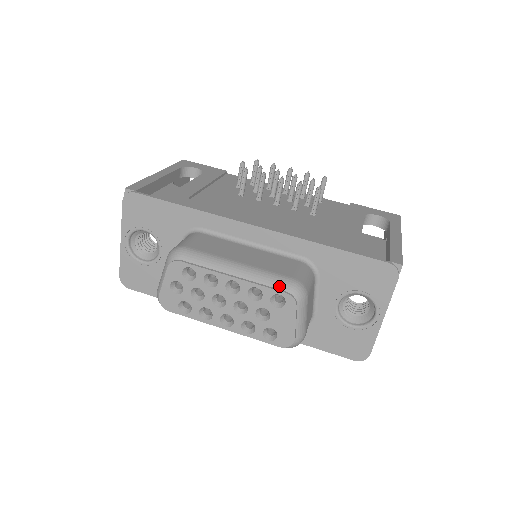
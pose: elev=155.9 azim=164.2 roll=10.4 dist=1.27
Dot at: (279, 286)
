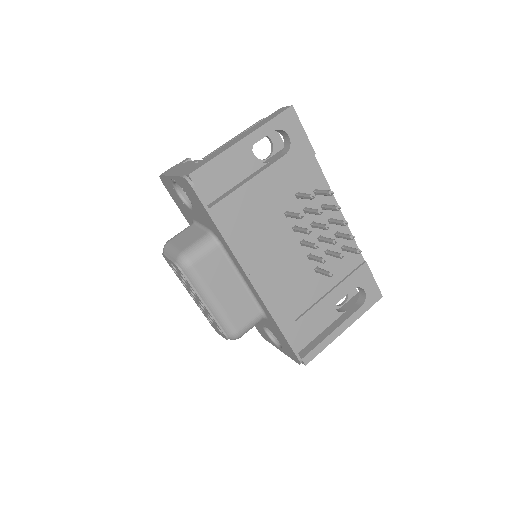
Dot at: (225, 330)
